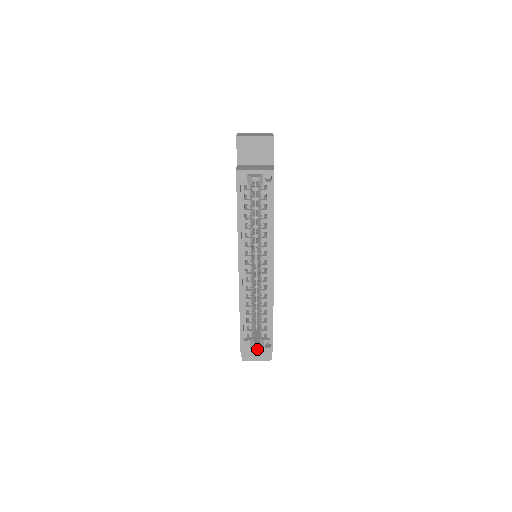
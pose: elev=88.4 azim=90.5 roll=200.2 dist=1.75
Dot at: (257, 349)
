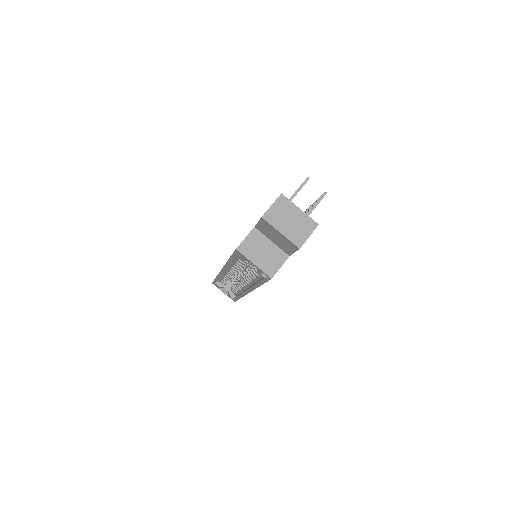
Dot at: (224, 292)
